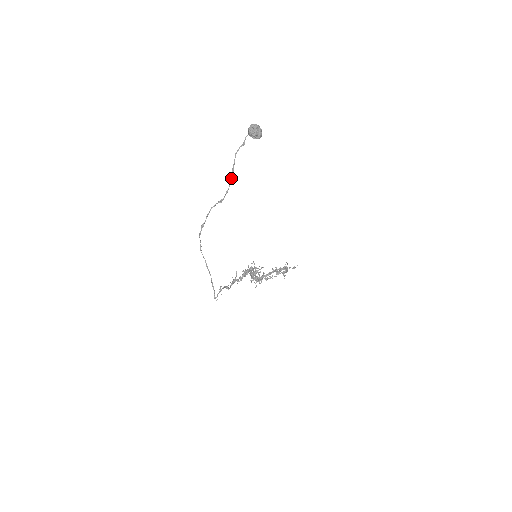
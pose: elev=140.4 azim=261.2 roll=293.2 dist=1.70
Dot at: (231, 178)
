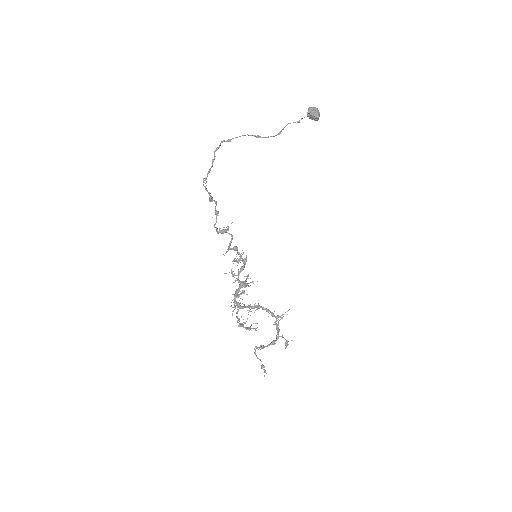
Dot at: (275, 135)
